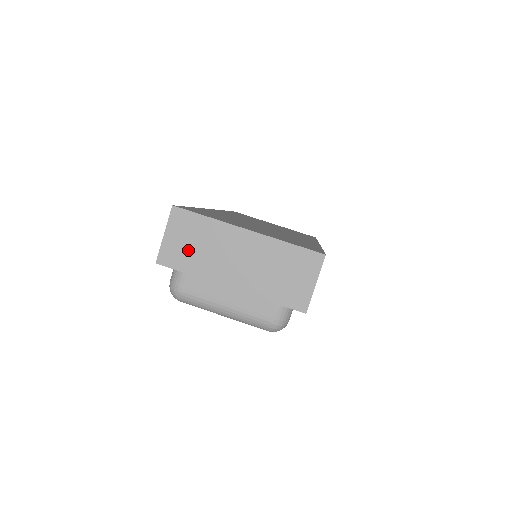
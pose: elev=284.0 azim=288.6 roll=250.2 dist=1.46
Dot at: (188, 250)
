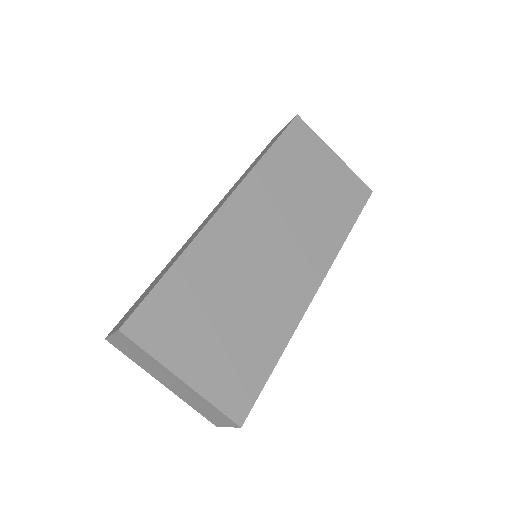
Dot at: (131, 353)
